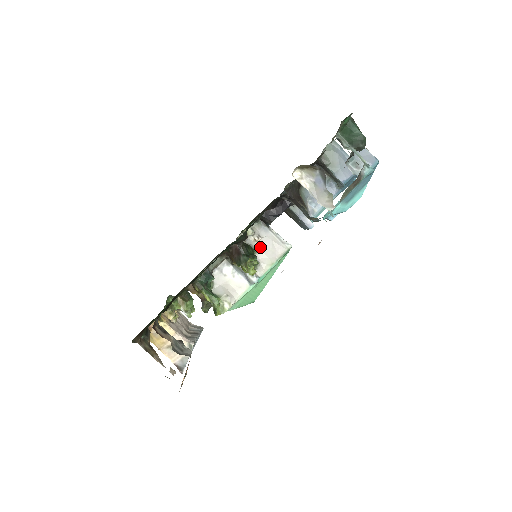
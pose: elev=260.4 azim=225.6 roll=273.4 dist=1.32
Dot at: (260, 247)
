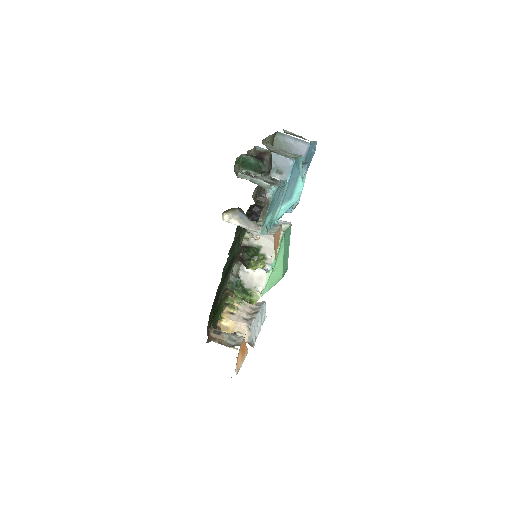
Dot at: (262, 243)
